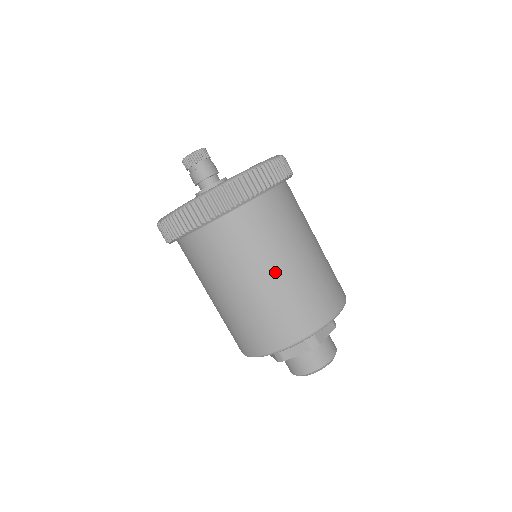
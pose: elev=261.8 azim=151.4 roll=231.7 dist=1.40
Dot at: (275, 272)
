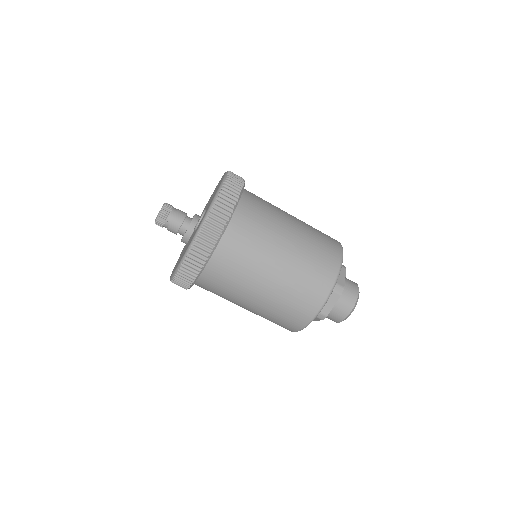
Dot at: (281, 257)
